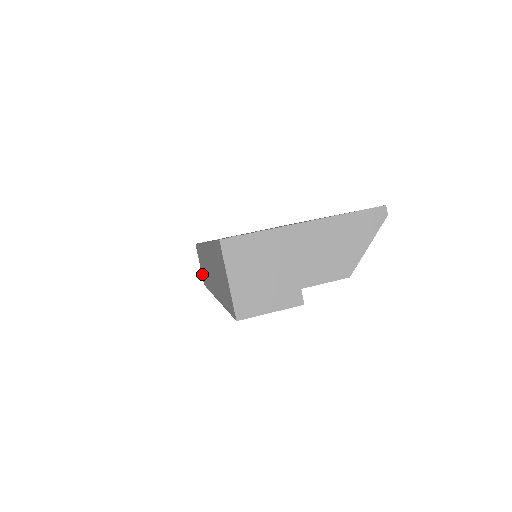
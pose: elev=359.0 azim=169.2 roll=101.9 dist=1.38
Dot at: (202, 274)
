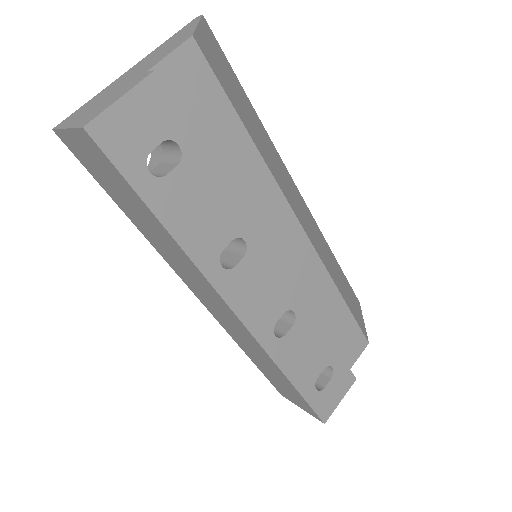
Dot at: (305, 409)
